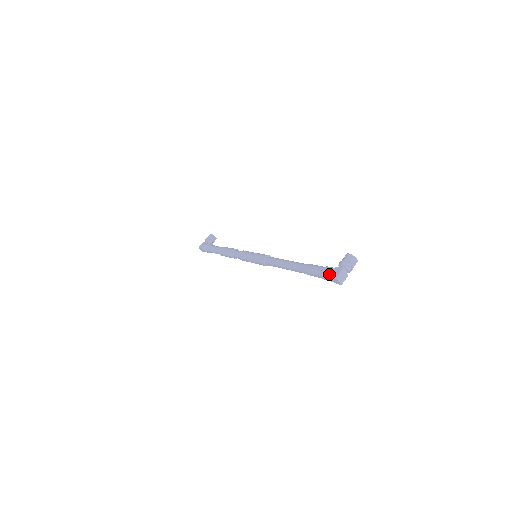
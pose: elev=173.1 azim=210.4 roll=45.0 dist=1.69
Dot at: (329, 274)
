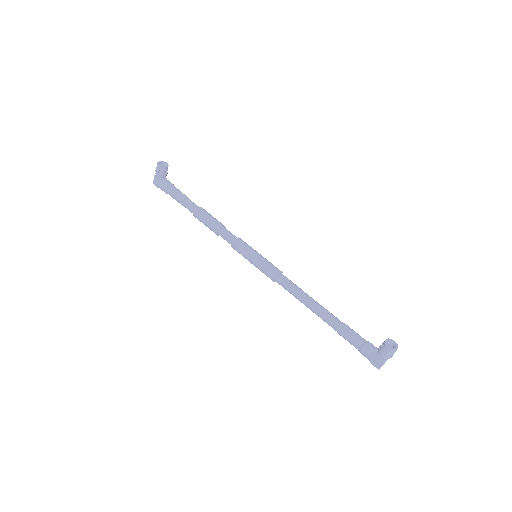
Dot at: (370, 361)
